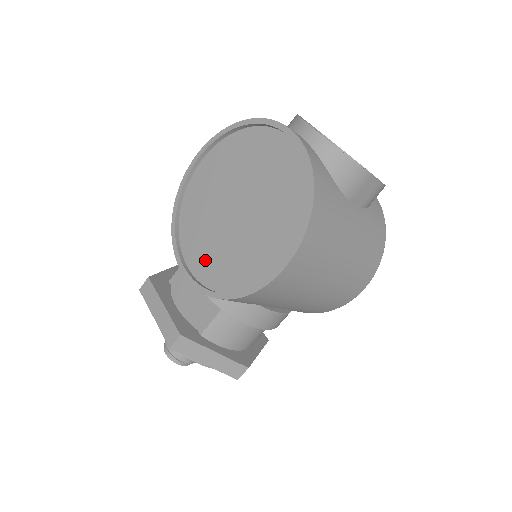
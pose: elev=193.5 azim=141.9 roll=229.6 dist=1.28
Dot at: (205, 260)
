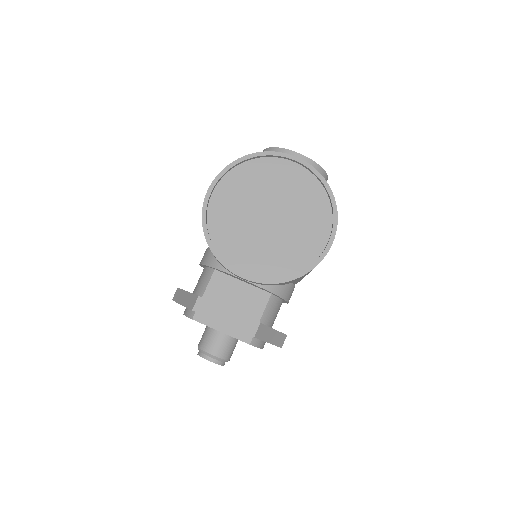
Dot at: (257, 261)
